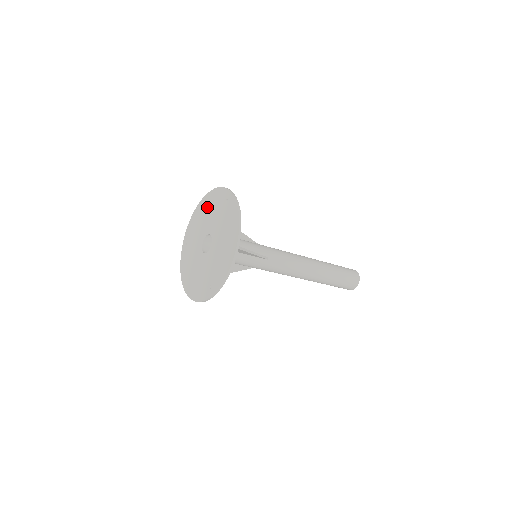
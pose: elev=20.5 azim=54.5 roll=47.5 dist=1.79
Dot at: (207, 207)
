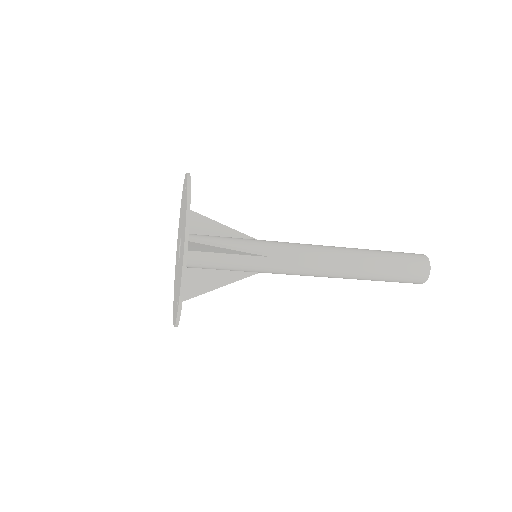
Dot at: occluded
